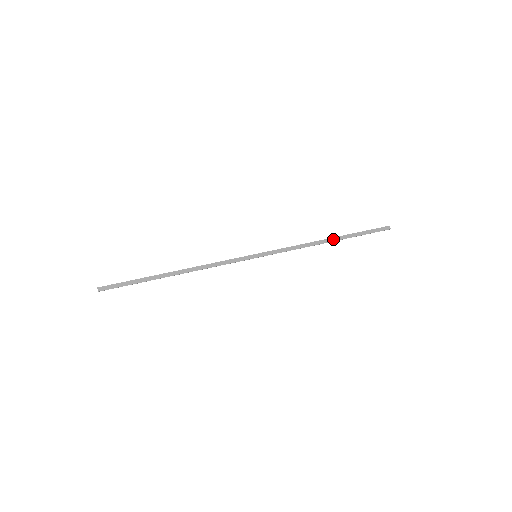
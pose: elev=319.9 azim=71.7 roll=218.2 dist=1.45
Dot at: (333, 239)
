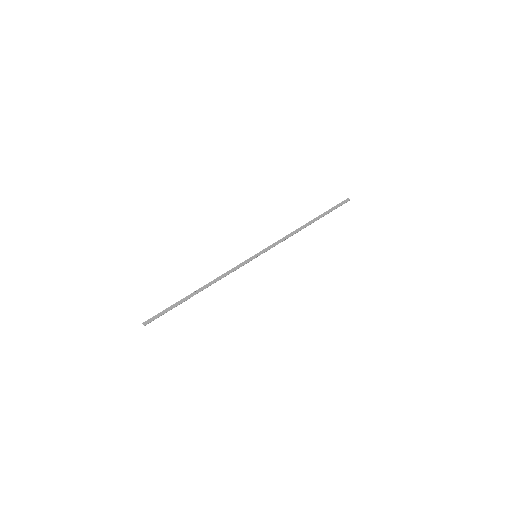
Dot at: (310, 223)
